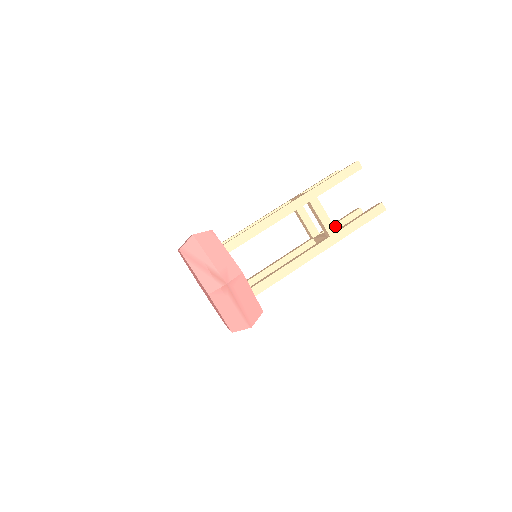
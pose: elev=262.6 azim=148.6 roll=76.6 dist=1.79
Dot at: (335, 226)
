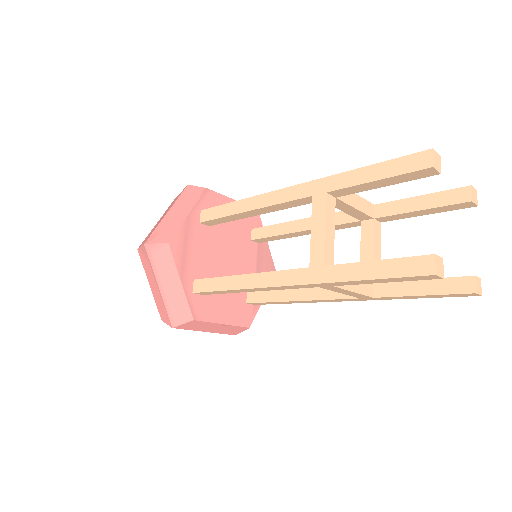
Dot at: (406, 284)
